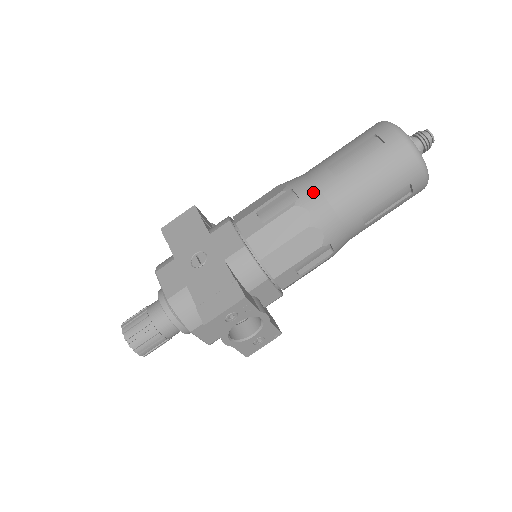
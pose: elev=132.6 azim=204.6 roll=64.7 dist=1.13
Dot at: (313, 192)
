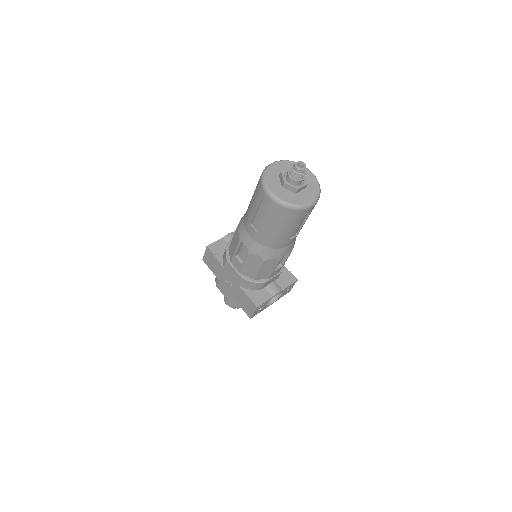
Dot at: (253, 244)
